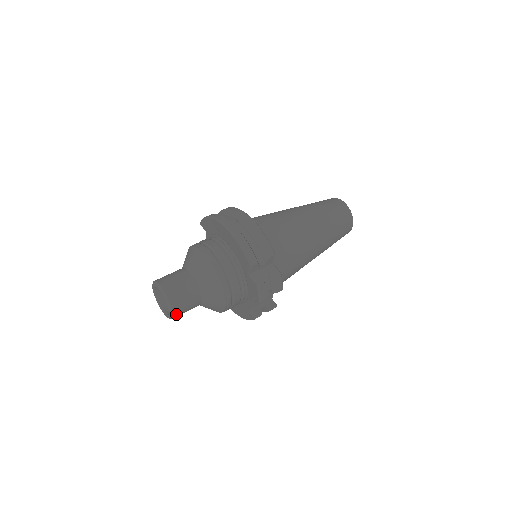
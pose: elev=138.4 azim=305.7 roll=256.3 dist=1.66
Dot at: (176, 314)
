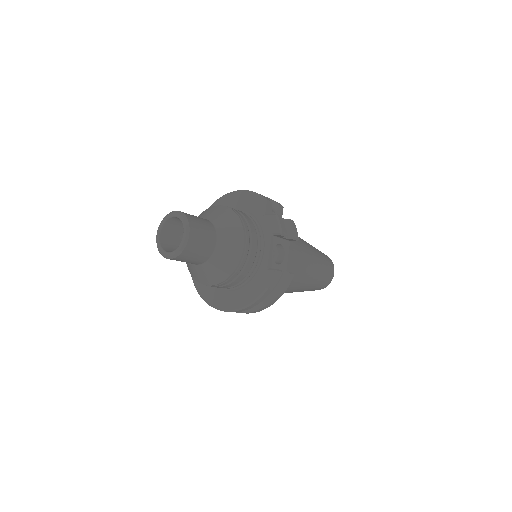
Dot at: (192, 236)
